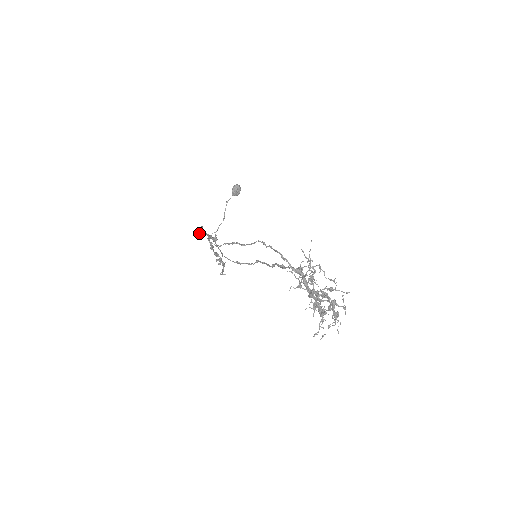
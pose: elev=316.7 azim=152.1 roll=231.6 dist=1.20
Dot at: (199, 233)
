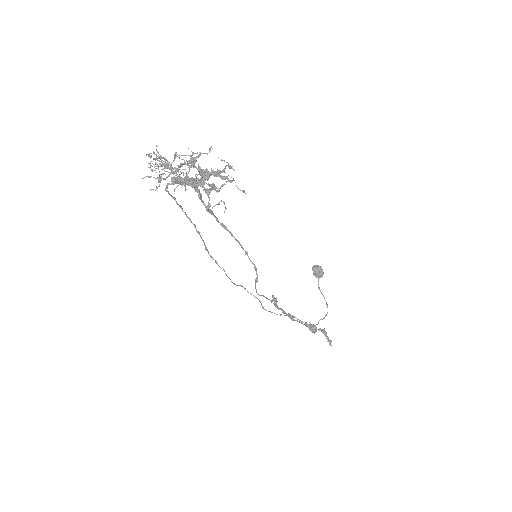
Dot at: occluded
